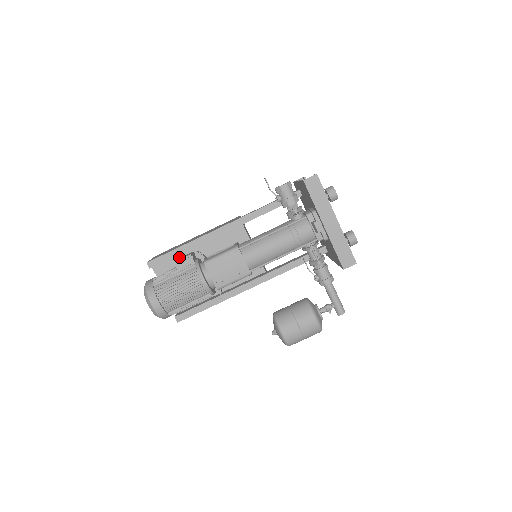
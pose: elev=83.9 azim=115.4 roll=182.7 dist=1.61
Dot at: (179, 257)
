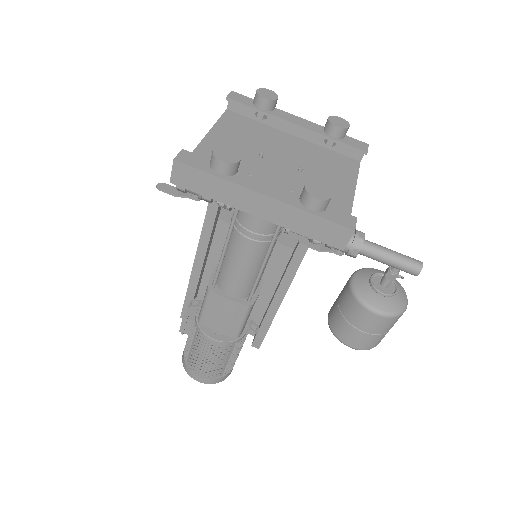
Dot at: (202, 290)
